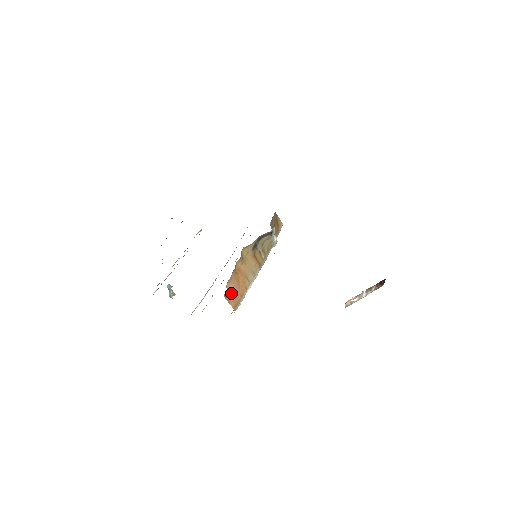
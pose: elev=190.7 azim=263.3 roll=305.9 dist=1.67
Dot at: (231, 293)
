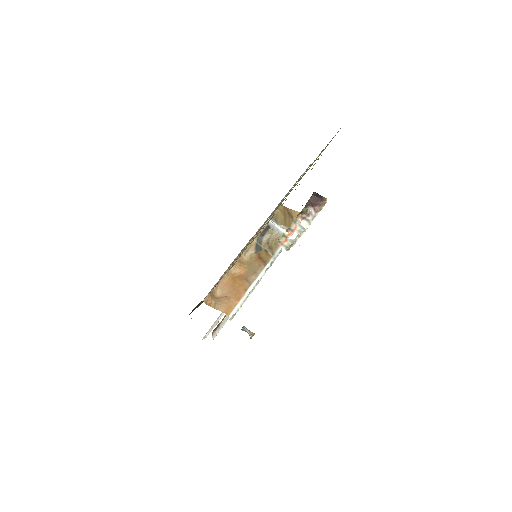
Dot at: (221, 300)
